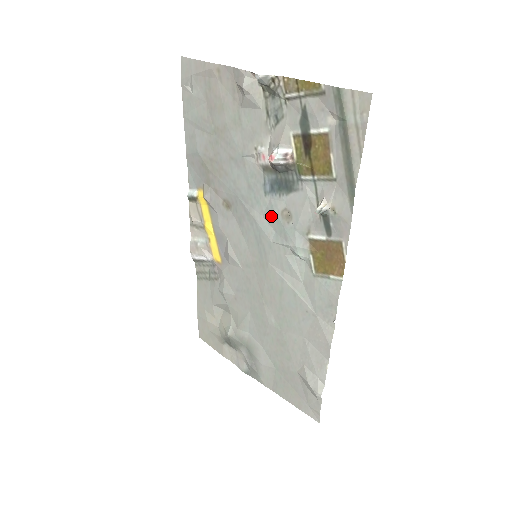
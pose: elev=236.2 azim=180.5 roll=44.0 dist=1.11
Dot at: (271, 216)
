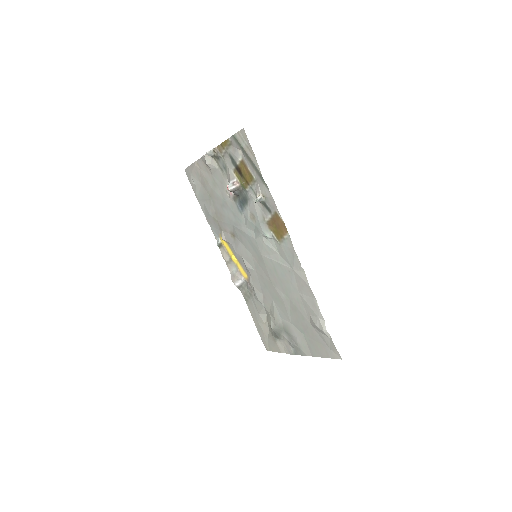
Dot at: (248, 224)
